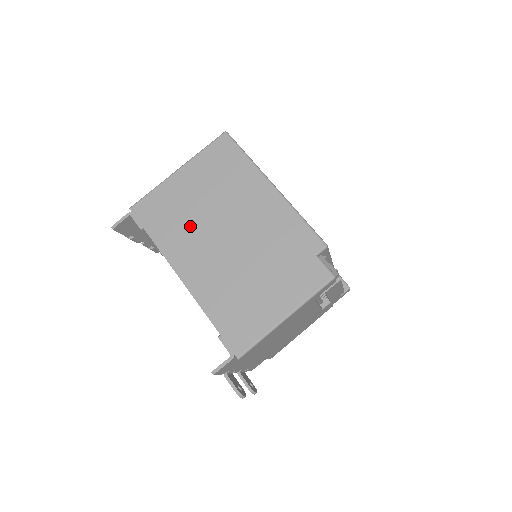
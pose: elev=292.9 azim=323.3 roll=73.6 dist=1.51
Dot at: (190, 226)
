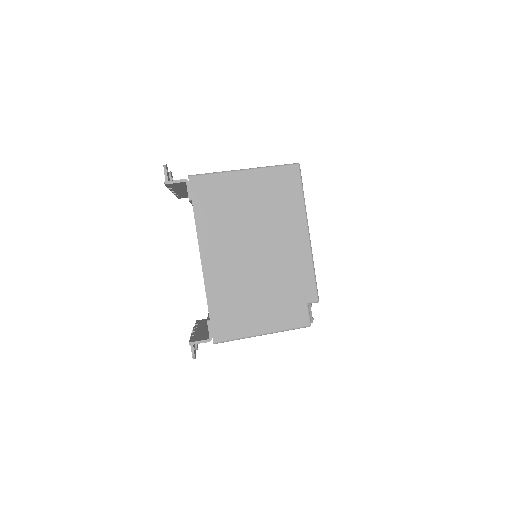
Dot at: (230, 224)
